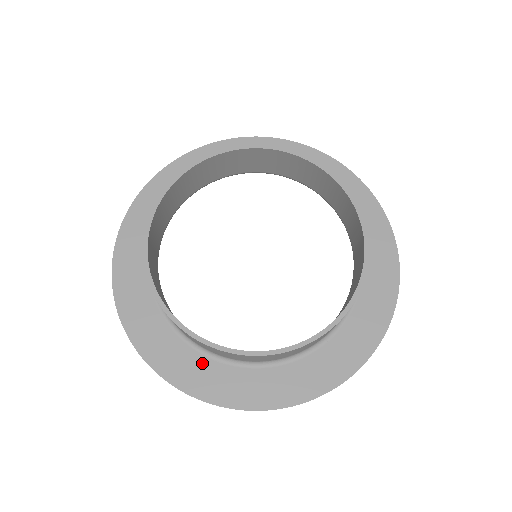
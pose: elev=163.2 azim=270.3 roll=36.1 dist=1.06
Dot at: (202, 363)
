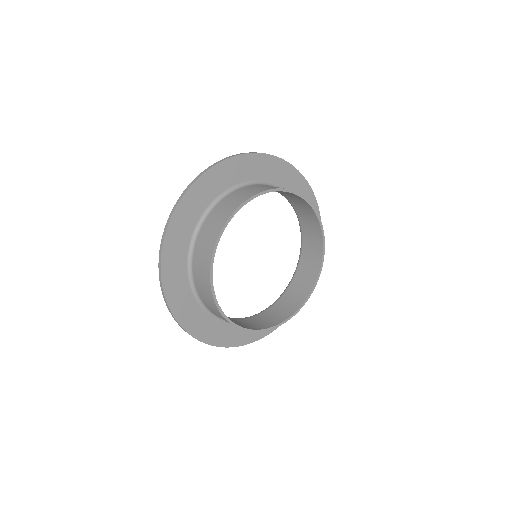
Dot at: occluded
